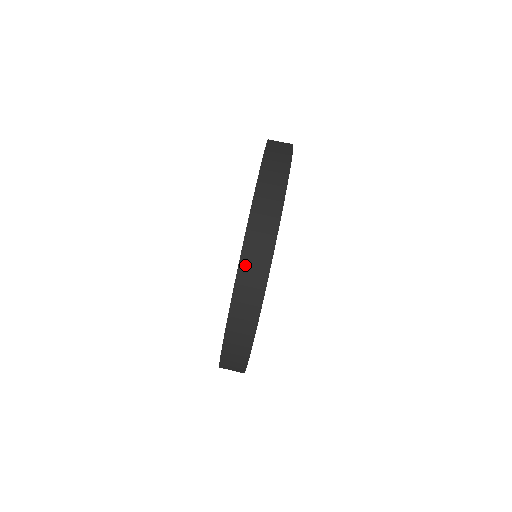
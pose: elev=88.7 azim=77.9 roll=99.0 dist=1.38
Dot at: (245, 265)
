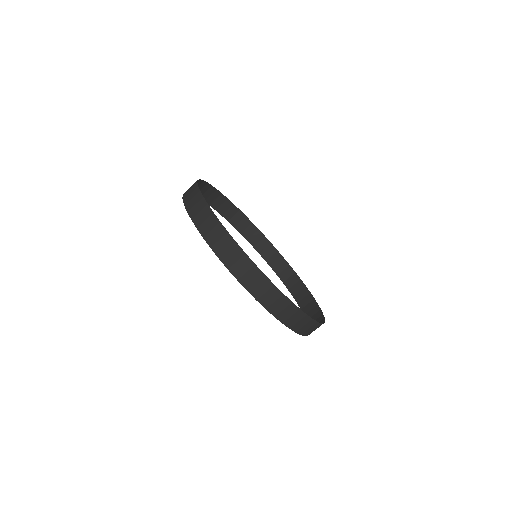
Dot at: occluded
